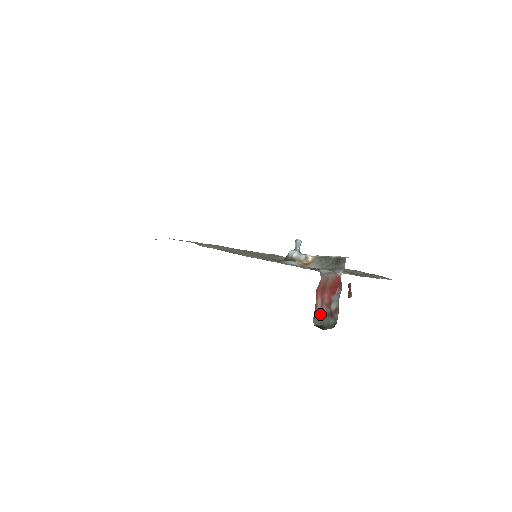
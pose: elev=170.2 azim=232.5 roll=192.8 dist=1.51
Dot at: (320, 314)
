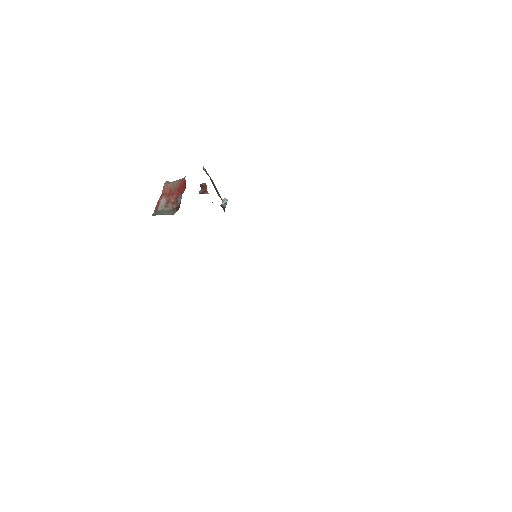
Dot at: (163, 209)
